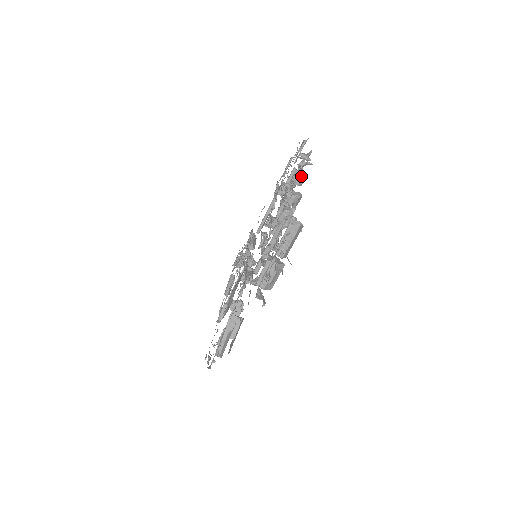
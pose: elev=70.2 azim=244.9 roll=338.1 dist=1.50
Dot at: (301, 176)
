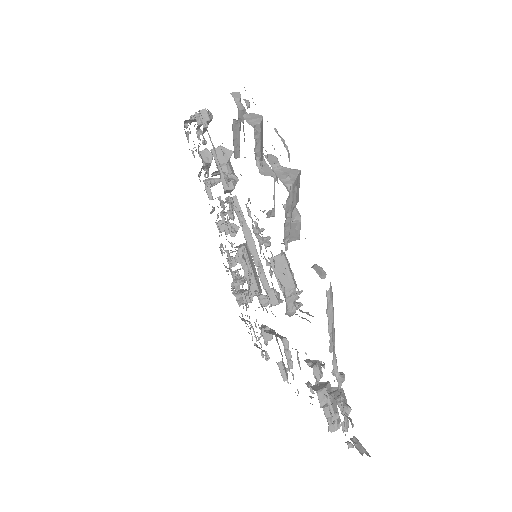
Dot at: occluded
